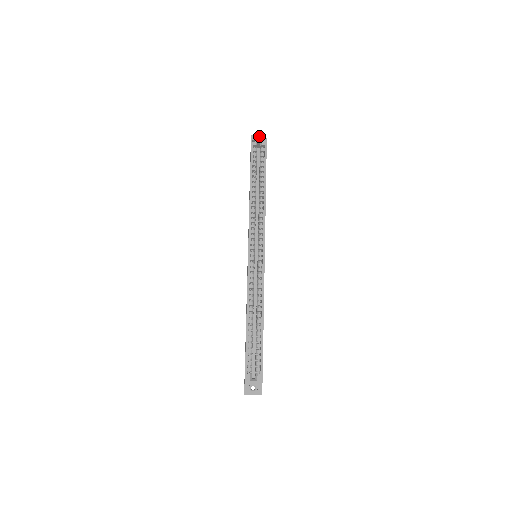
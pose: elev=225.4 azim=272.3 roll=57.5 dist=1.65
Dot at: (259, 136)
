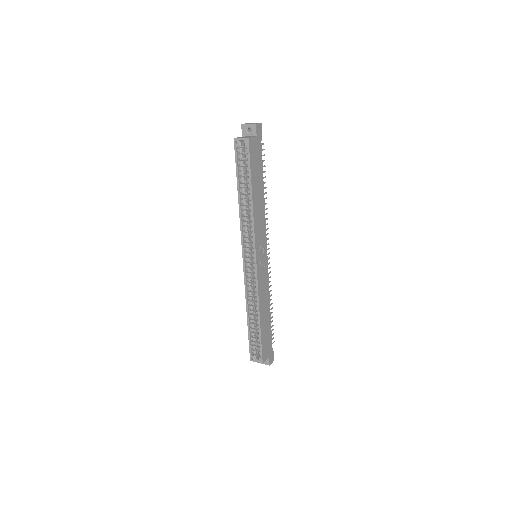
Dot at: (249, 125)
